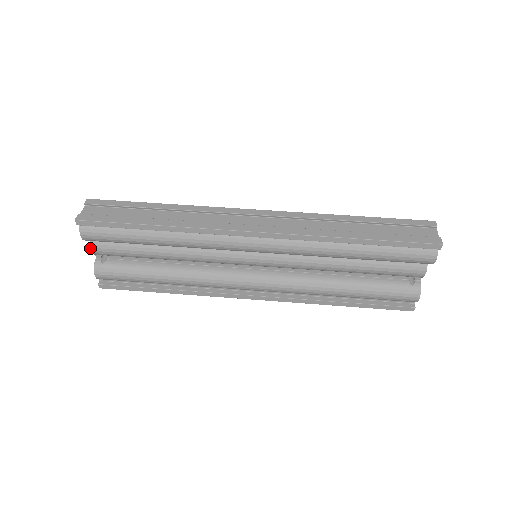
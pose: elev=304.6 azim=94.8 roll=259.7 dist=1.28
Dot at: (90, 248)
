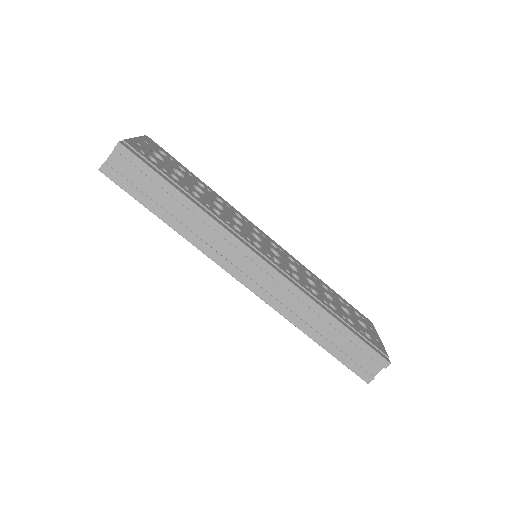
Dot at: occluded
